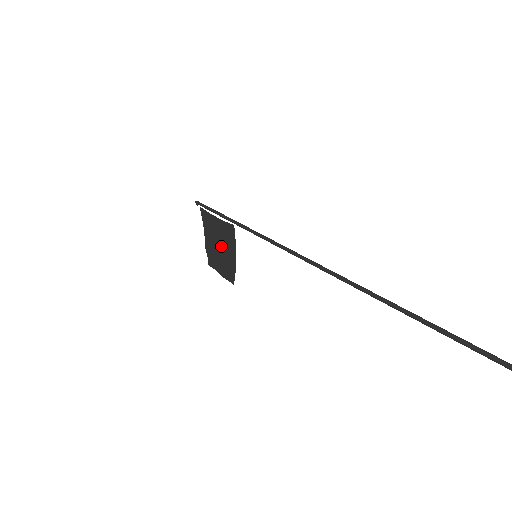
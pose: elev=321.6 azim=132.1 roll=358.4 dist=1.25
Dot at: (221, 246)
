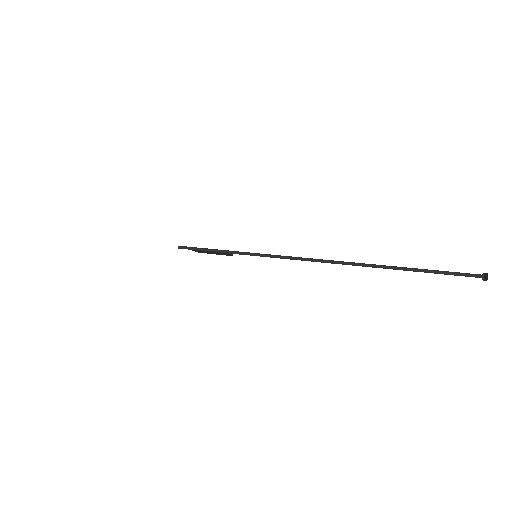
Dot at: occluded
